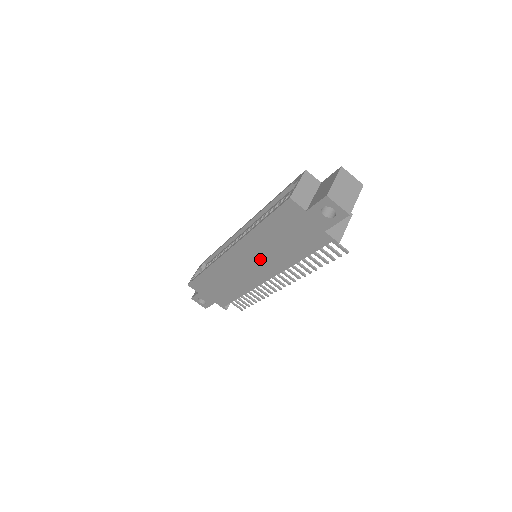
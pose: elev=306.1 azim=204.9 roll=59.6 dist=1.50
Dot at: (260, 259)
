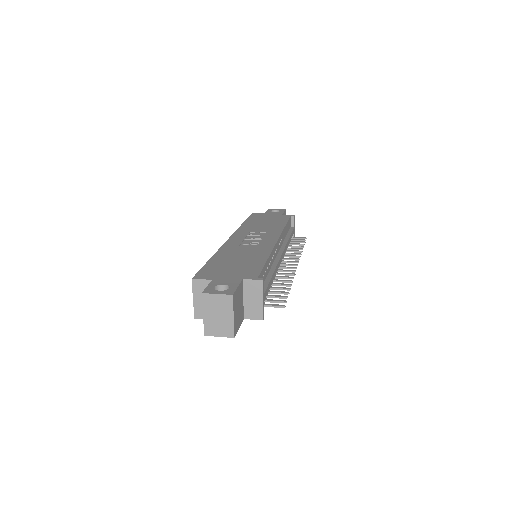
Dot at: occluded
